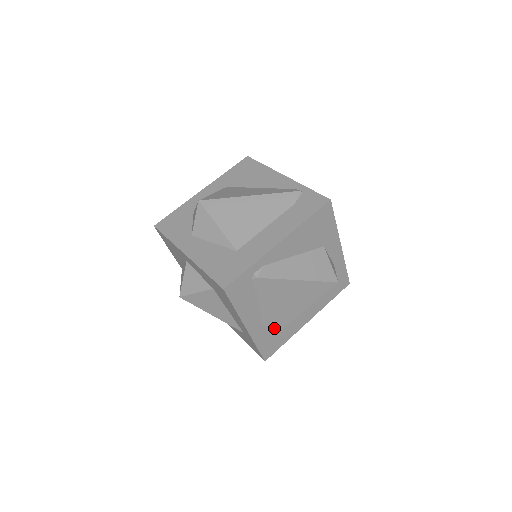
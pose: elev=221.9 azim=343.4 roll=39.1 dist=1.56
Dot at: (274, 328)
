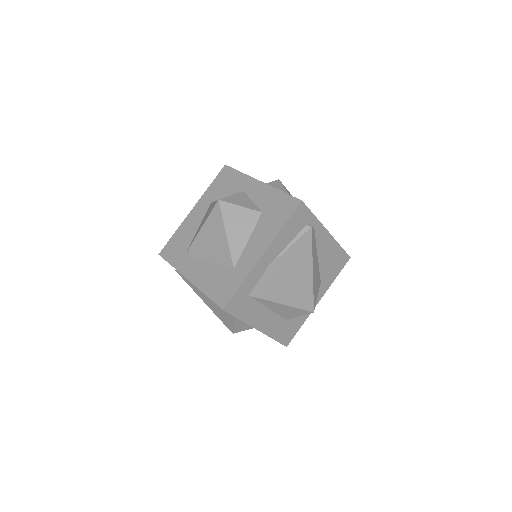
Dot at: (260, 288)
